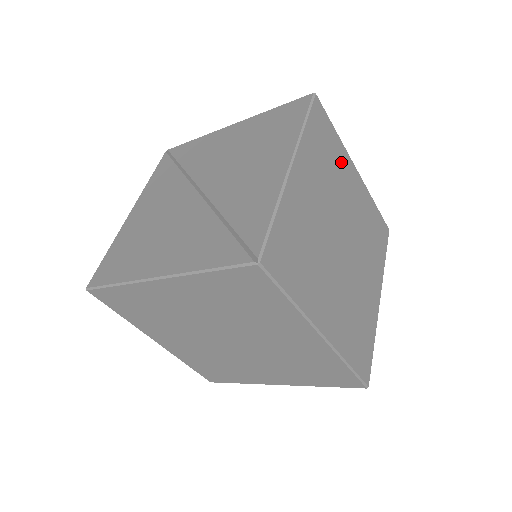
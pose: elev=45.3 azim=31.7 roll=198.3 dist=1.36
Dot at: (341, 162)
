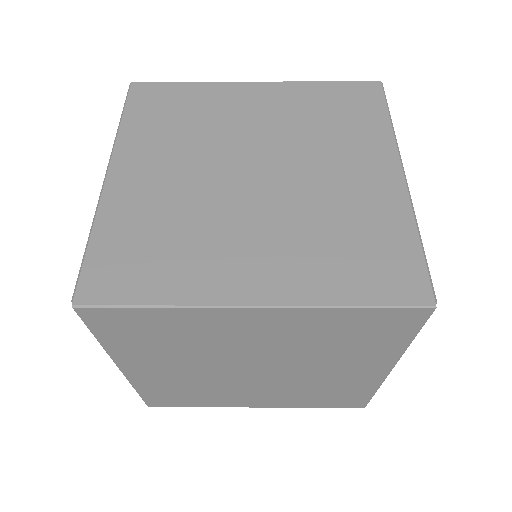
Dot at: (213, 100)
